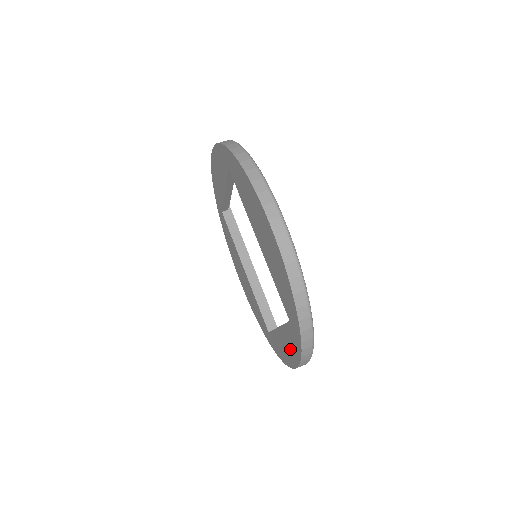
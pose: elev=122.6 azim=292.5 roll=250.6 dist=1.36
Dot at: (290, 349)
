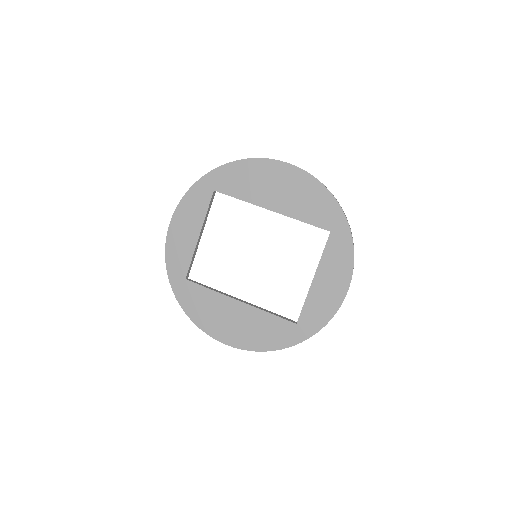
Dot at: (337, 271)
